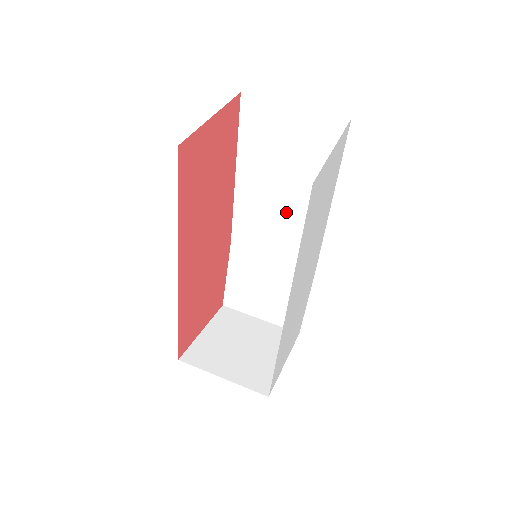
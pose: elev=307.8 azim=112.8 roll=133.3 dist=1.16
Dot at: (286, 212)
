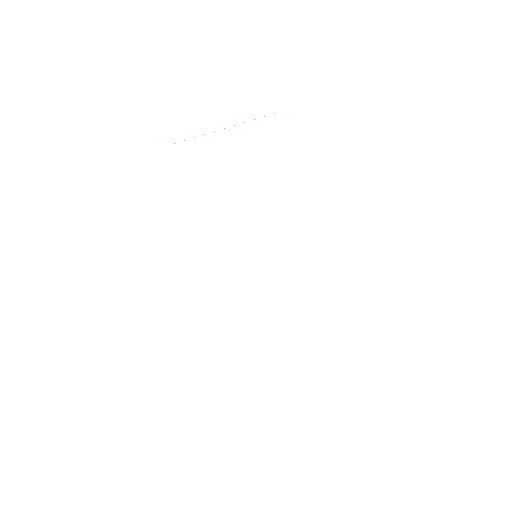
Dot at: occluded
